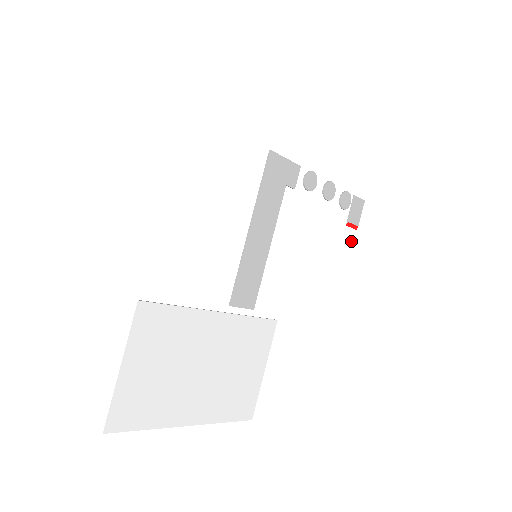
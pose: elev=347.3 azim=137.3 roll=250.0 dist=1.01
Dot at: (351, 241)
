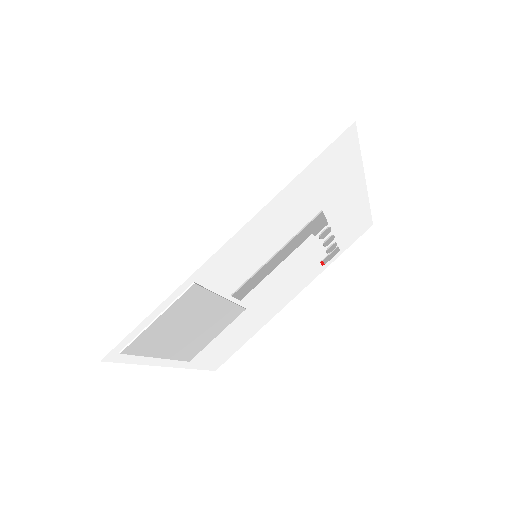
Dot at: (315, 271)
